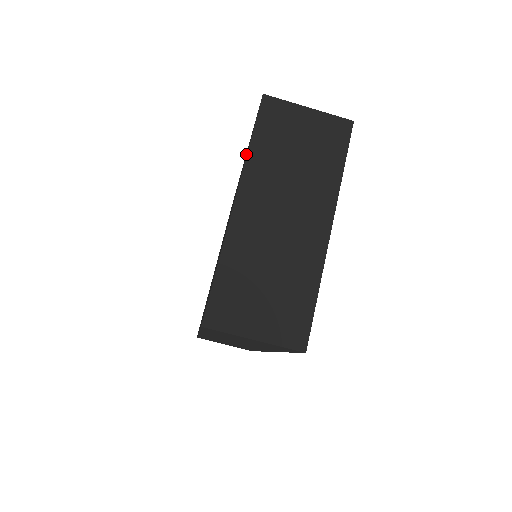
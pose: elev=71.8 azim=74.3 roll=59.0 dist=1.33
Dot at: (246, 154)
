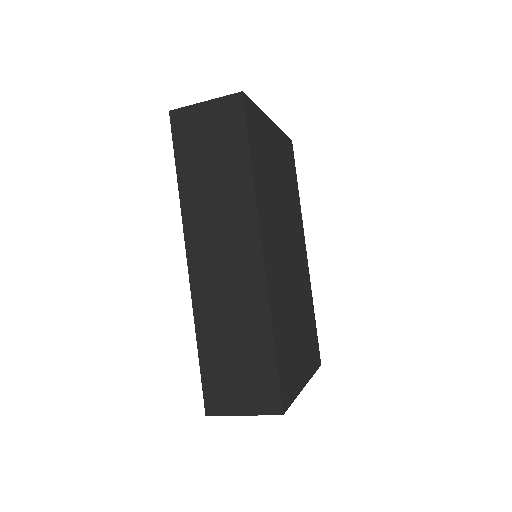
Dot at: occluded
